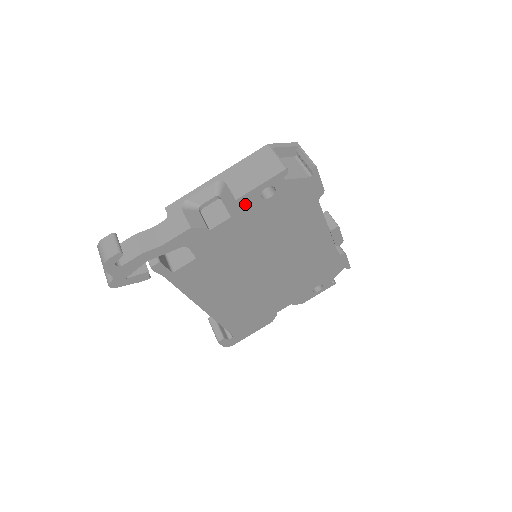
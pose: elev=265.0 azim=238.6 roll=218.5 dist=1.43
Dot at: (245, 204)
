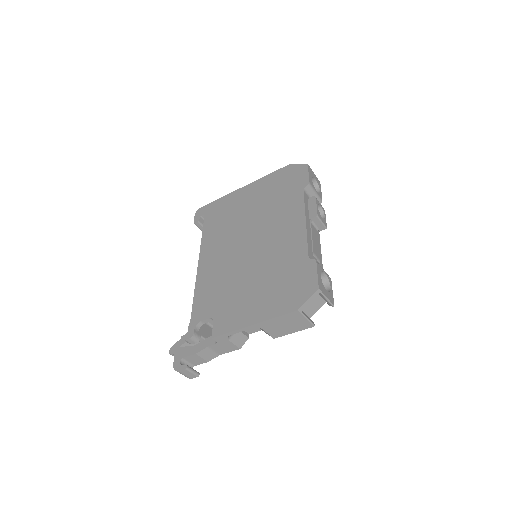
Dot at: occluded
